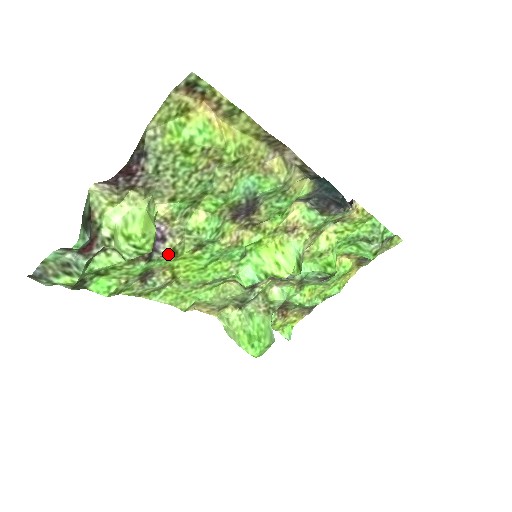
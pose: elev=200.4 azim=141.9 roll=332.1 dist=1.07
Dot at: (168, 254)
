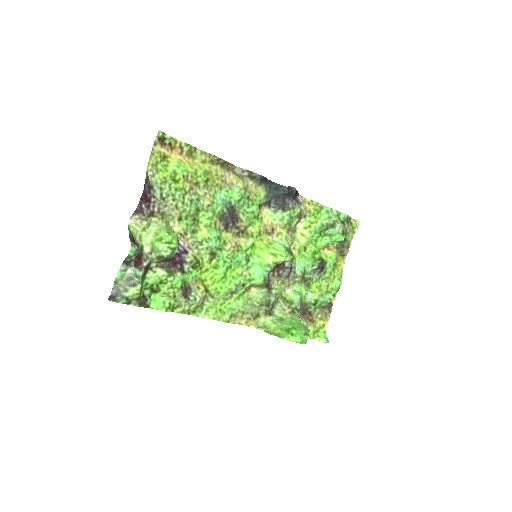
Dot at: (193, 263)
